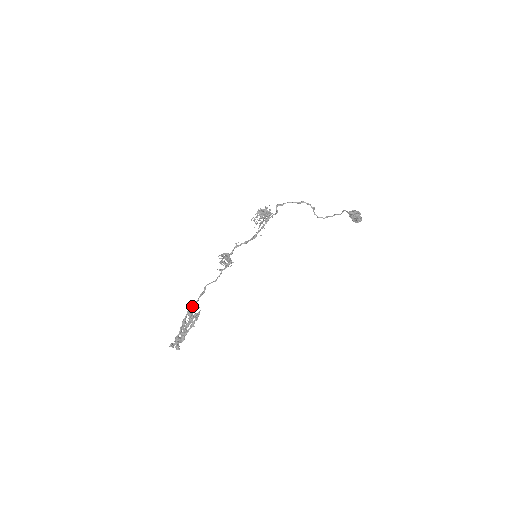
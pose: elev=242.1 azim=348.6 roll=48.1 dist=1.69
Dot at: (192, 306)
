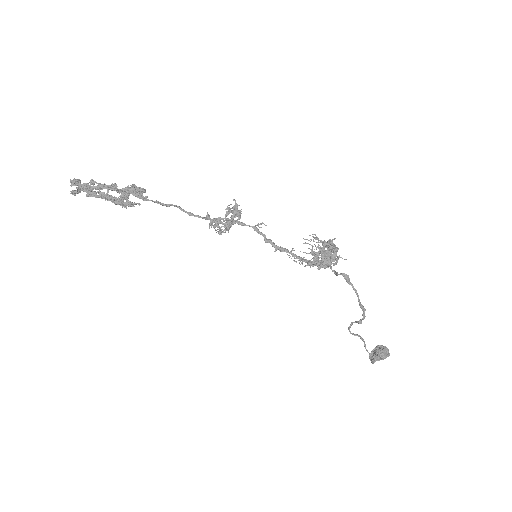
Dot at: (136, 194)
